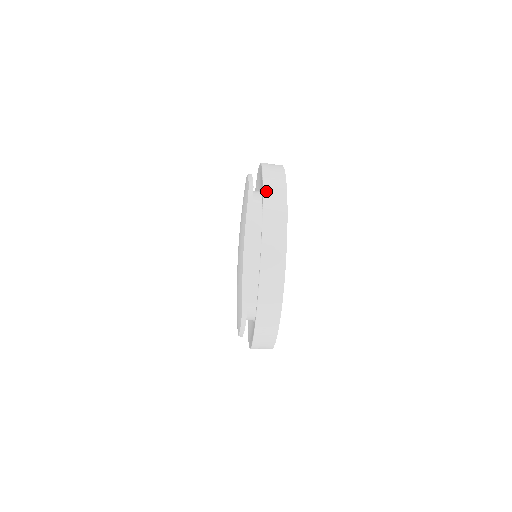
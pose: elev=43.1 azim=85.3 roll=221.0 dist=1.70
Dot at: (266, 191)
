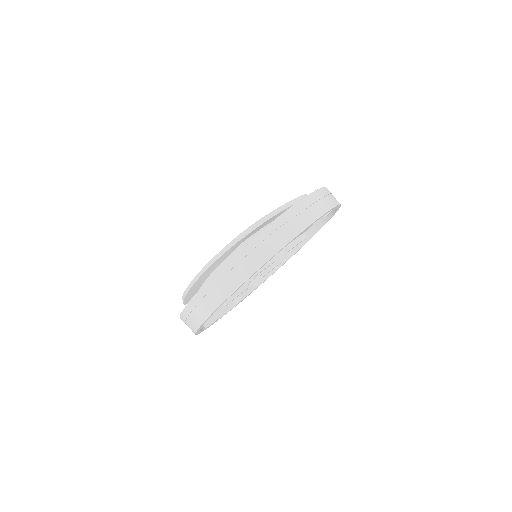
Dot at: occluded
